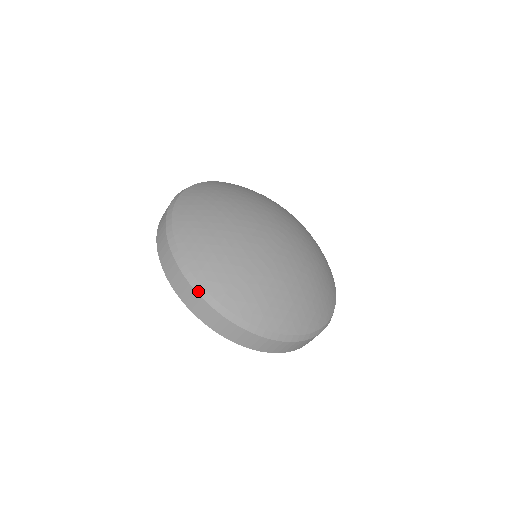
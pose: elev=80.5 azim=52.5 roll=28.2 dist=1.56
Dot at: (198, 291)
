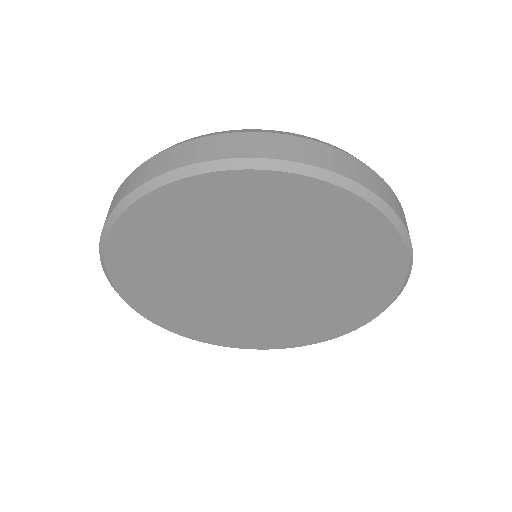
Dot at: (203, 136)
